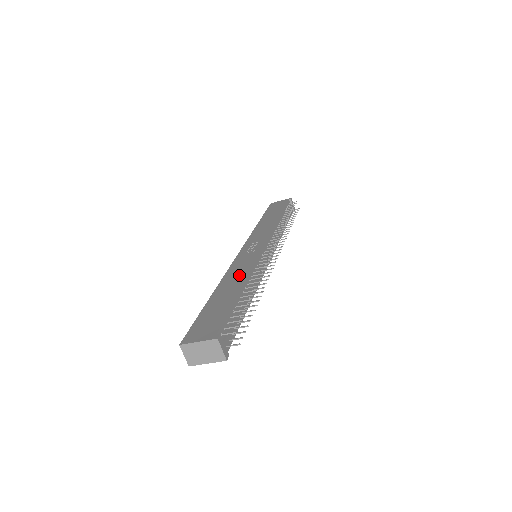
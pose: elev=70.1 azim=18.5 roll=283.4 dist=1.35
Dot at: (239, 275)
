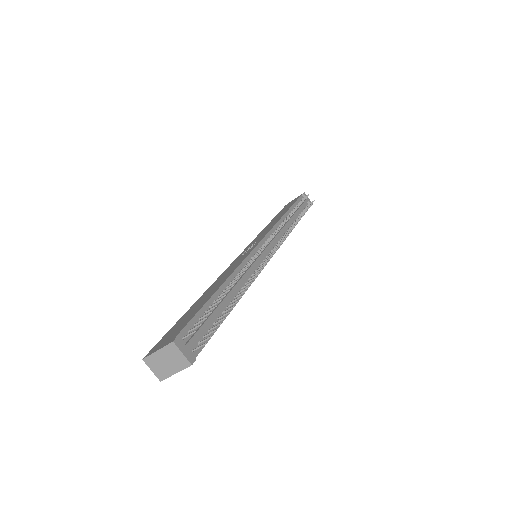
Dot at: (225, 276)
